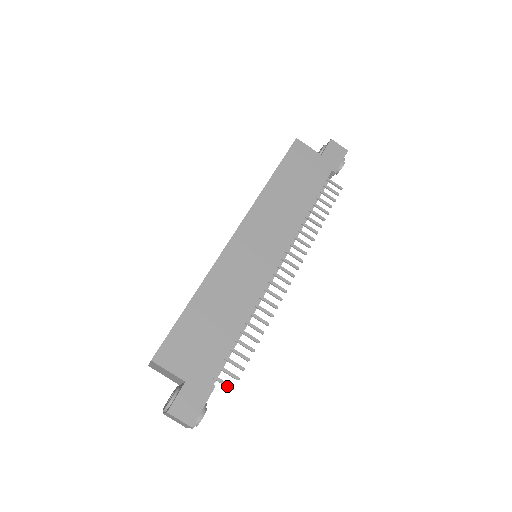
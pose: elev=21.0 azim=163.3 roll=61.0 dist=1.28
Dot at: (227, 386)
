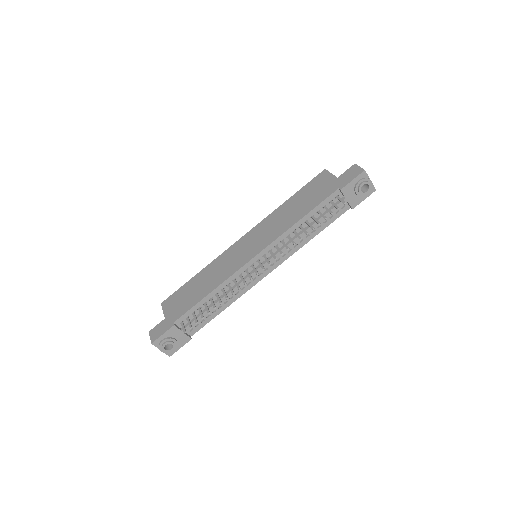
Dot at: (183, 330)
